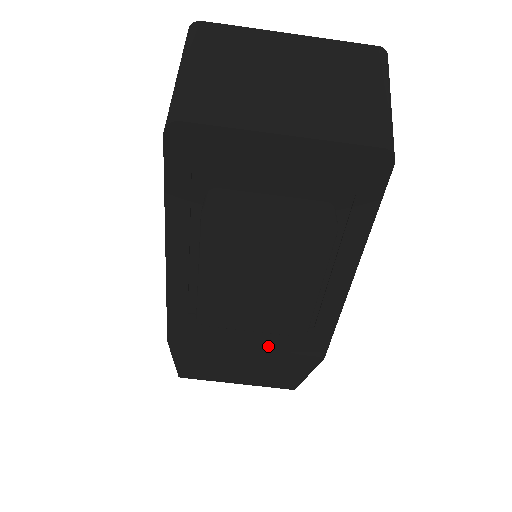
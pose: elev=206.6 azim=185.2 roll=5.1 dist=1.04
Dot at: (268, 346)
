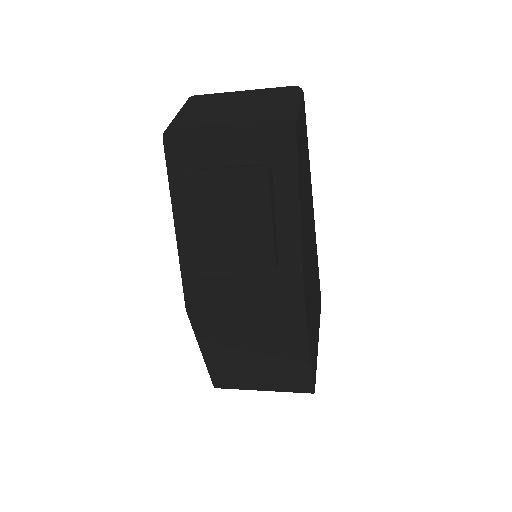
Dot at: (259, 304)
